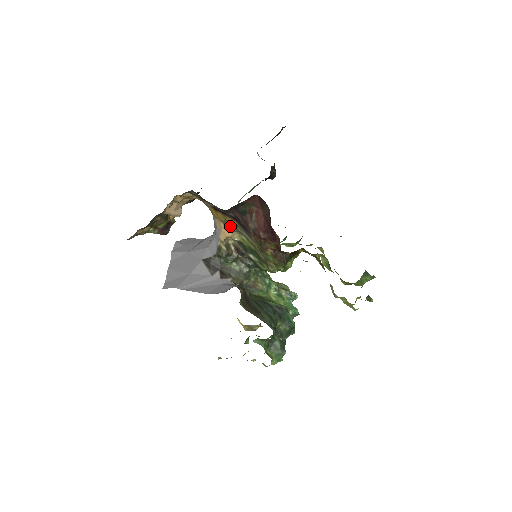
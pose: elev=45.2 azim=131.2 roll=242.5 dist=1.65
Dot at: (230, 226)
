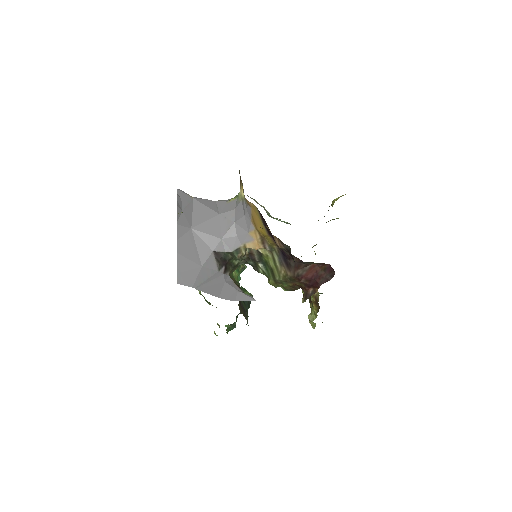
Dot at: (267, 245)
